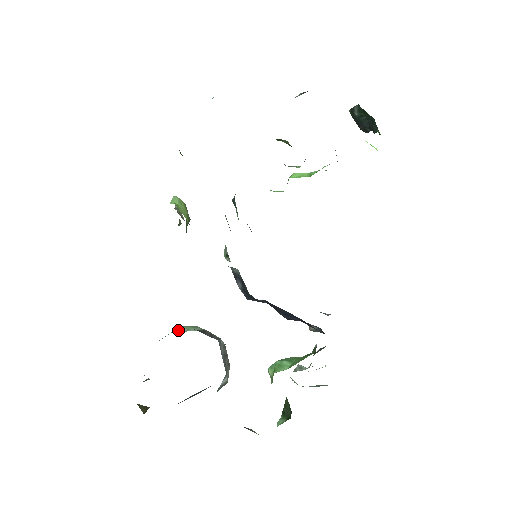
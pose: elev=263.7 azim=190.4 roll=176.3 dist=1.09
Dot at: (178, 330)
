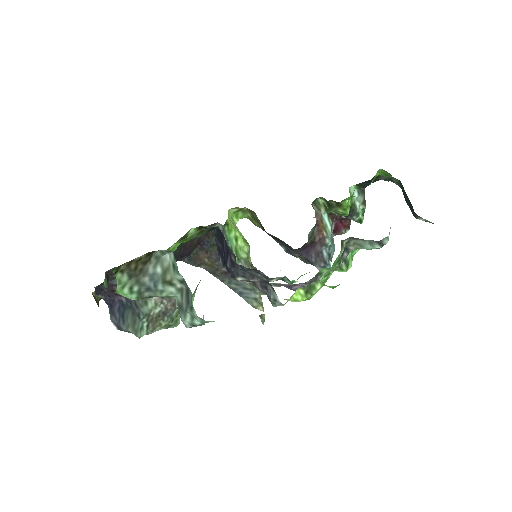
Dot at: occluded
